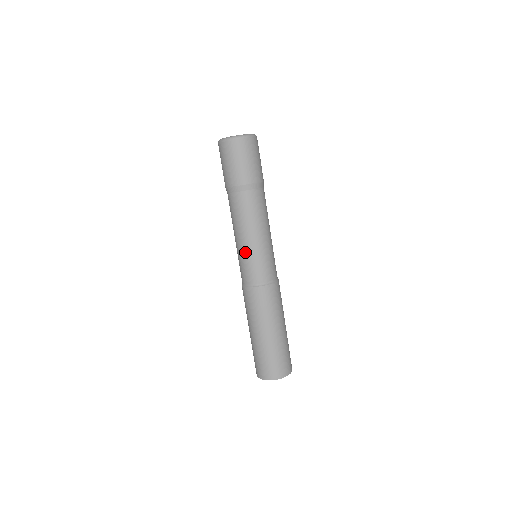
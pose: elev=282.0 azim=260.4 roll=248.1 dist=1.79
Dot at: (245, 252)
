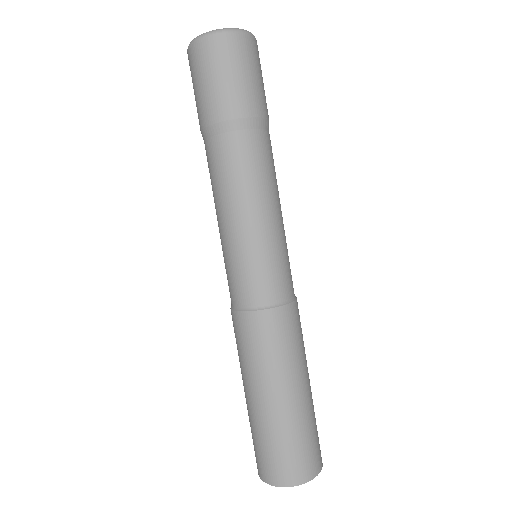
Dot at: (251, 244)
